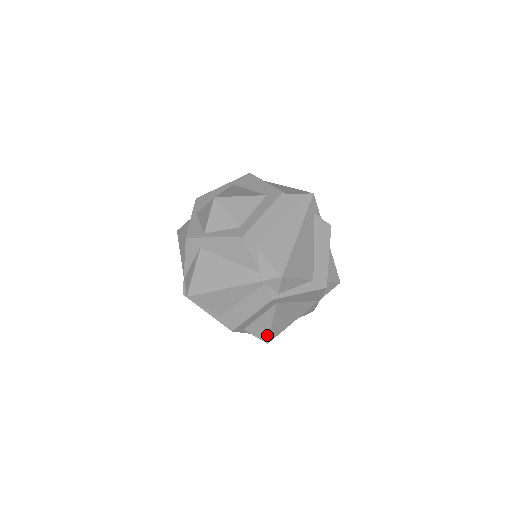
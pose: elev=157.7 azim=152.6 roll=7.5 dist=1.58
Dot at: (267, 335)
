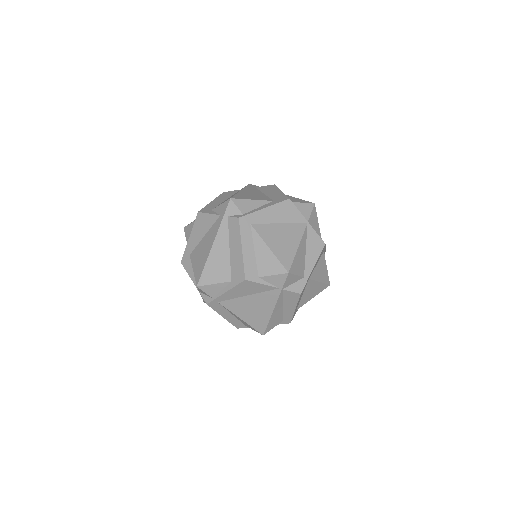
Dot at: (278, 264)
